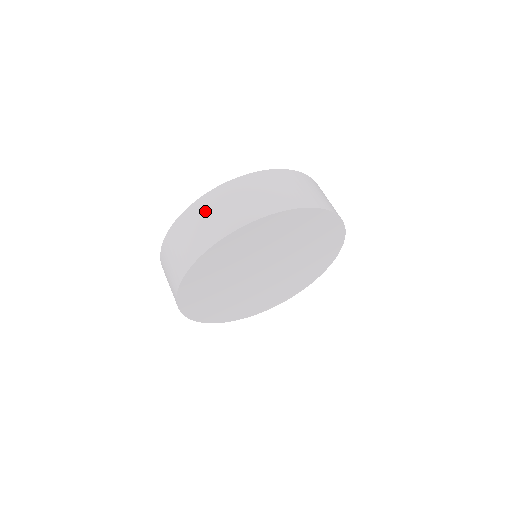
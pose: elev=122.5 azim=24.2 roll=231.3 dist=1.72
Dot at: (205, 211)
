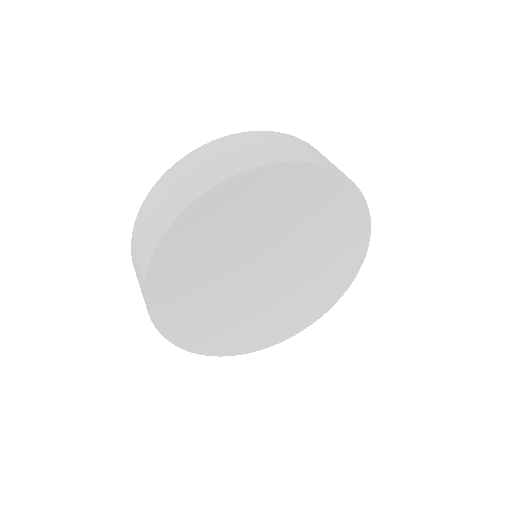
Dot at: (262, 140)
